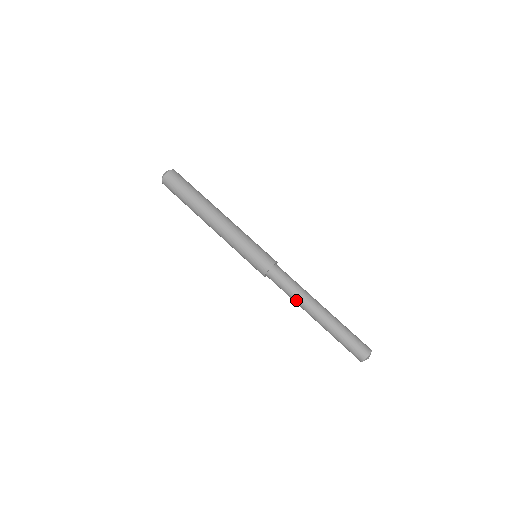
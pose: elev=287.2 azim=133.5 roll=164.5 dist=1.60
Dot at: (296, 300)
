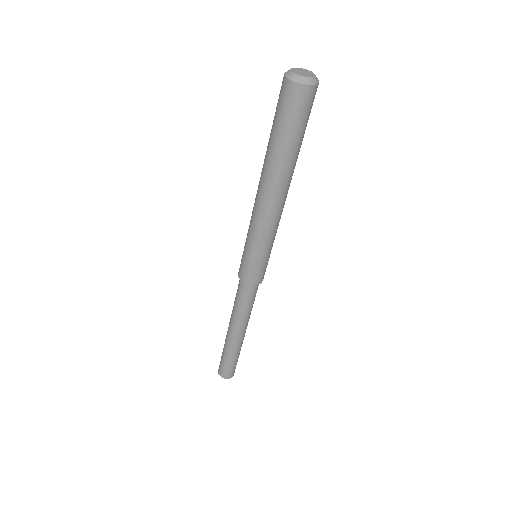
Dot at: (234, 314)
